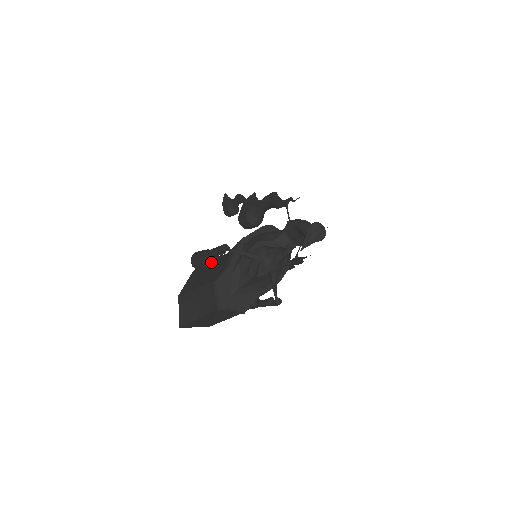
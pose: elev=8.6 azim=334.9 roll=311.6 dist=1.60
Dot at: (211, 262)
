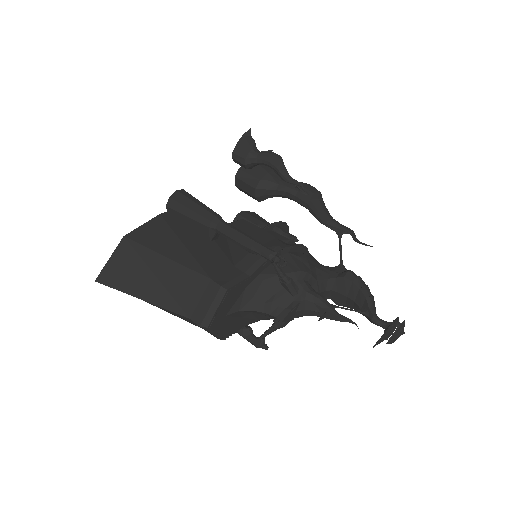
Dot at: (213, 236)
